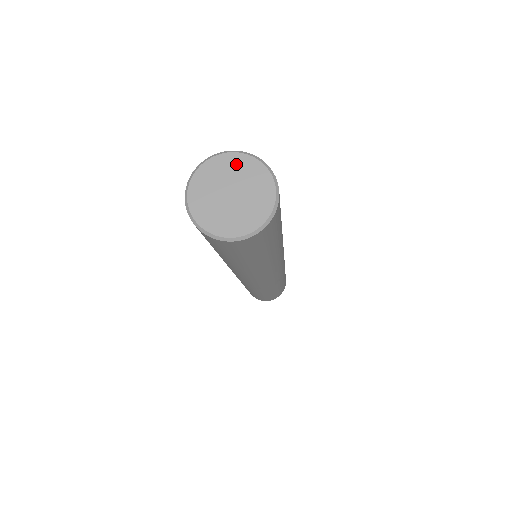
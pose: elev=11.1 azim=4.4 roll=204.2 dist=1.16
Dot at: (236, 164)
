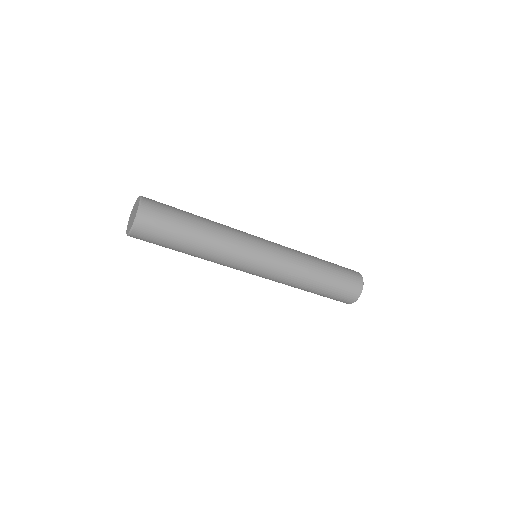
Dot at: (132, 211)
